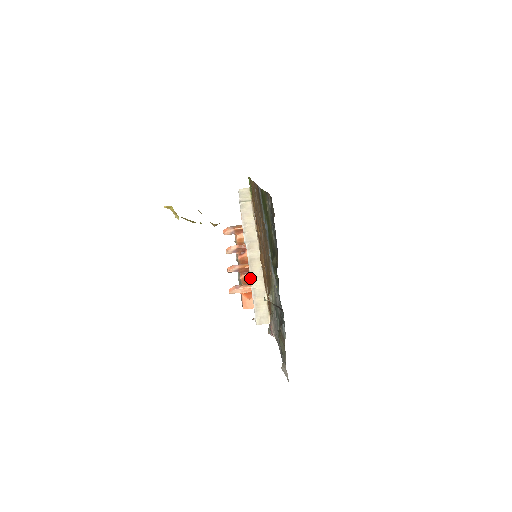
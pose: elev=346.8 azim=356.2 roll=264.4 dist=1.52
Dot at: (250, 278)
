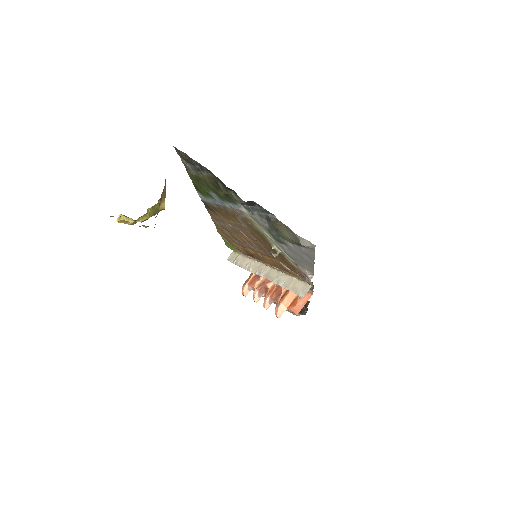
Dot at: (275, 283)
